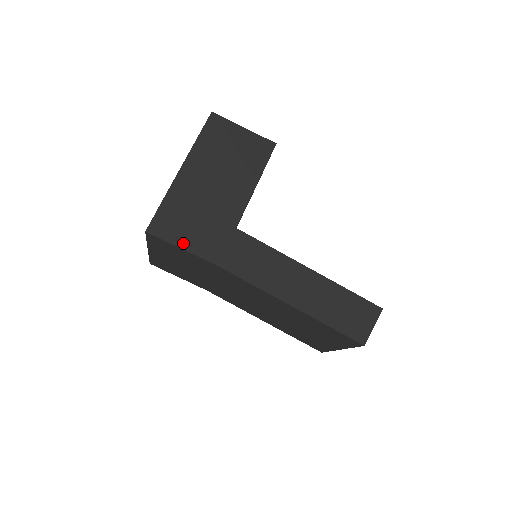
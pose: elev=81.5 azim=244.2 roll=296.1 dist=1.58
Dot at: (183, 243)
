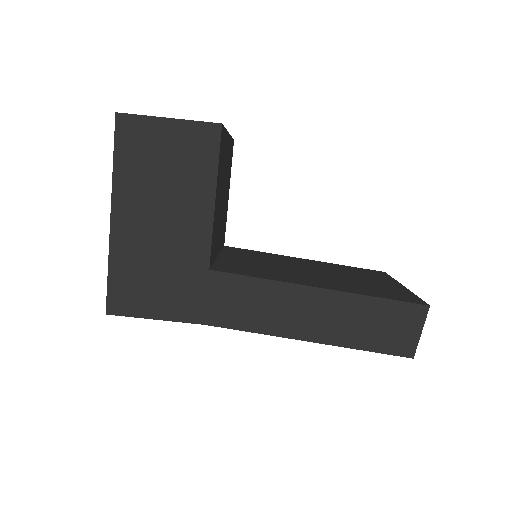
Dot at: (154, 312)
